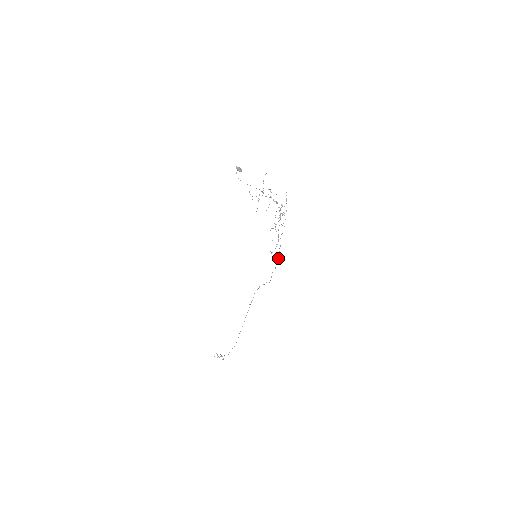
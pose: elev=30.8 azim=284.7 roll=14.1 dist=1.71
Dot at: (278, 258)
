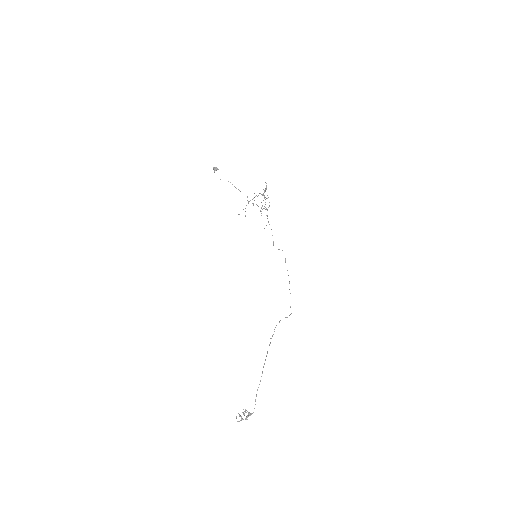
Dot at: occluded
